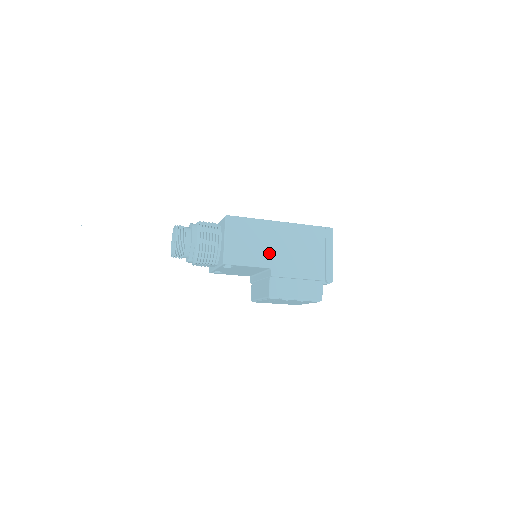
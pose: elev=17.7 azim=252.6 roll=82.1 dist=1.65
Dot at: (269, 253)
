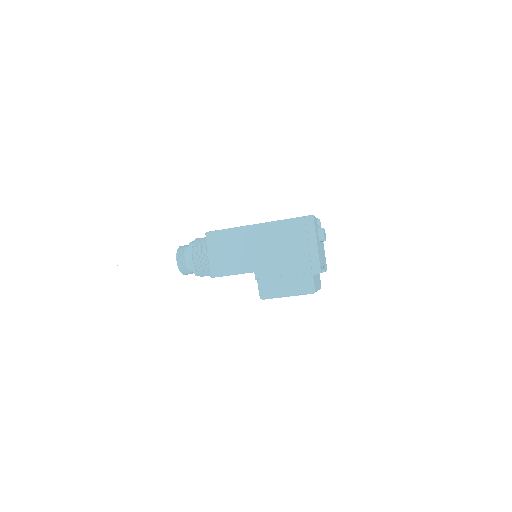
Dot at: (250, 258)
